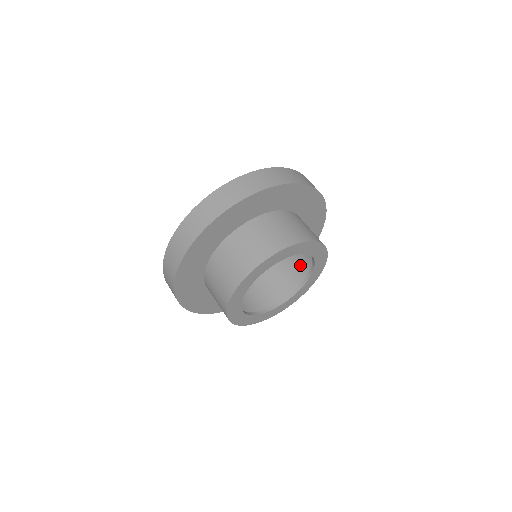
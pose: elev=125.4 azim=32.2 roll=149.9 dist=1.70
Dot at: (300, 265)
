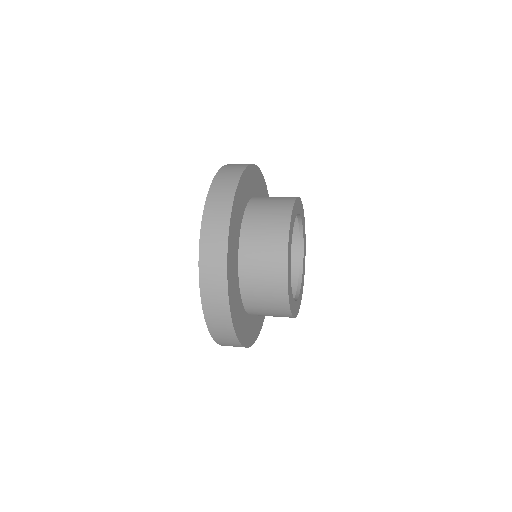
Dot at: occluded
